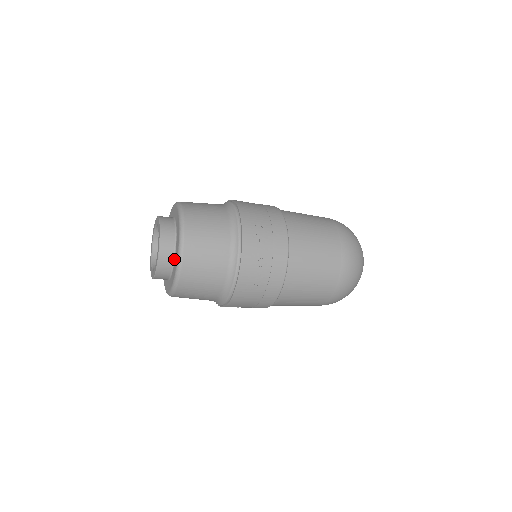
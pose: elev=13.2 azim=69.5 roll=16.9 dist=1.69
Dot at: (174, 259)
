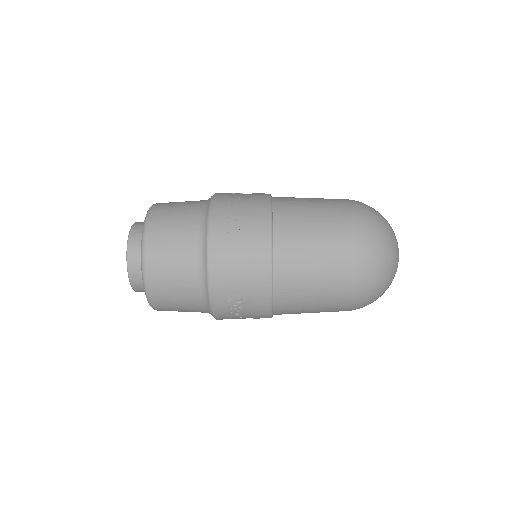
Dot at: occluded
